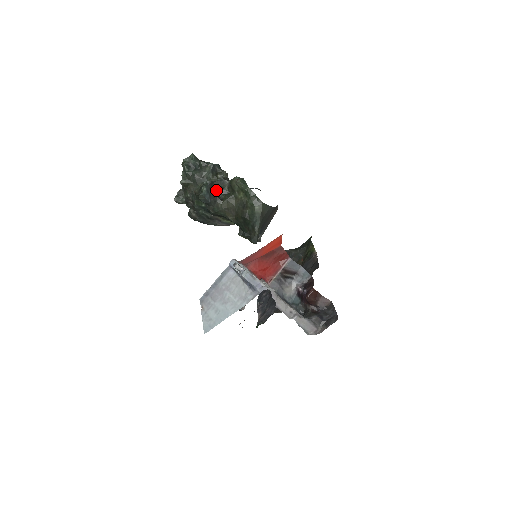
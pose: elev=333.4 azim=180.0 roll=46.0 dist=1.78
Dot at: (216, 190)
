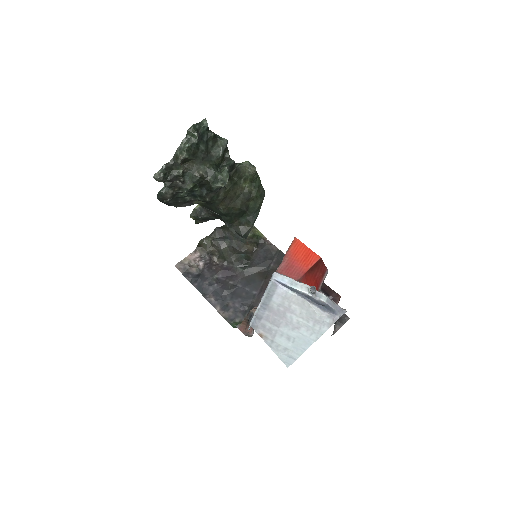
Dot at: occluded
